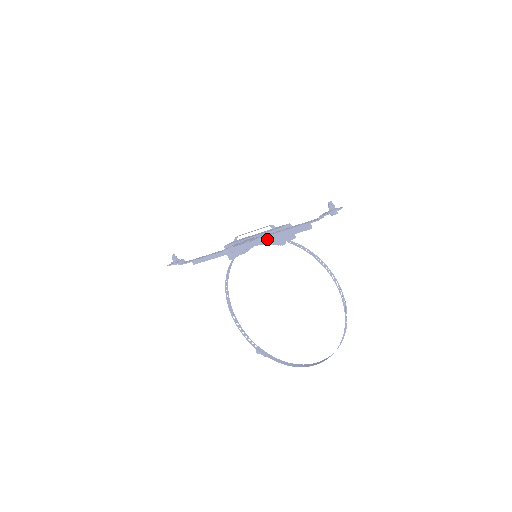
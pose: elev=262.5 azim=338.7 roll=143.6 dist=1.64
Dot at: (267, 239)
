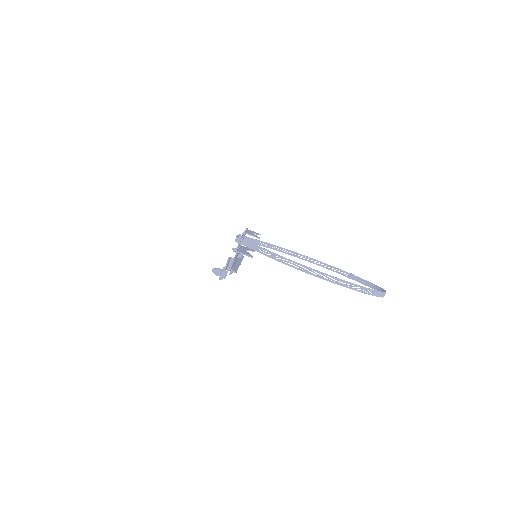
Dot at: occluded
